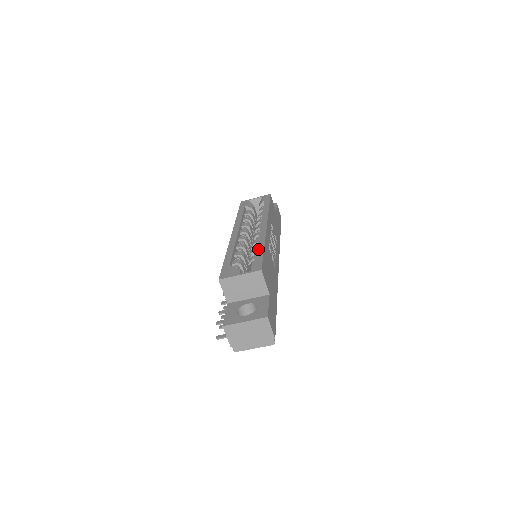
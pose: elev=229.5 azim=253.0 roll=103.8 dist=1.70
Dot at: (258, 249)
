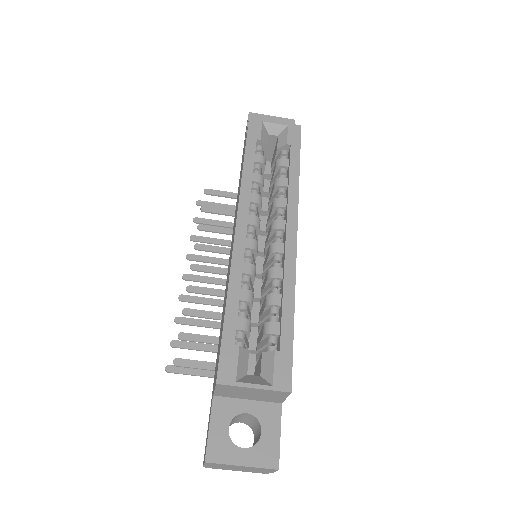
Dot at: (284, 315)
